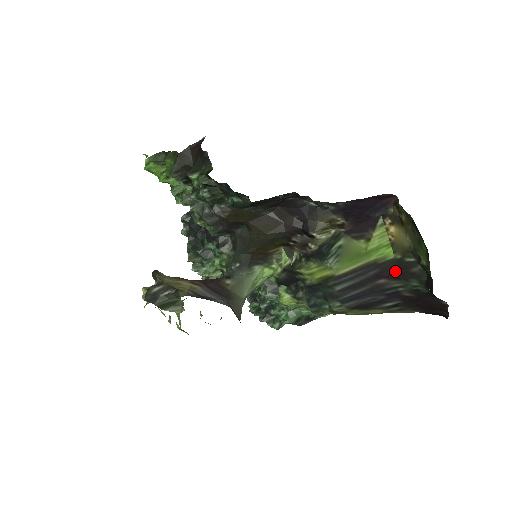
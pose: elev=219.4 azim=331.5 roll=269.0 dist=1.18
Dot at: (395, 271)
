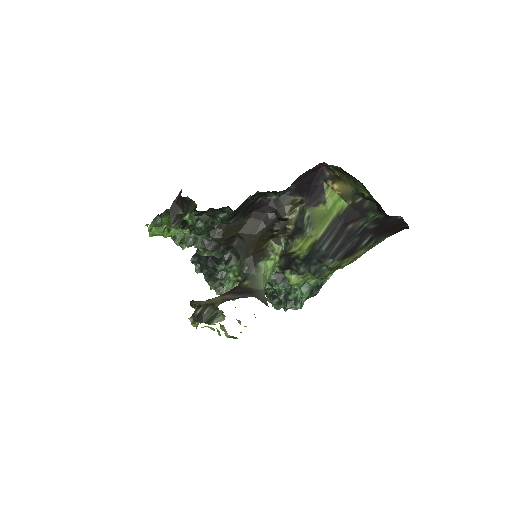
Dot at: (354, 214)
